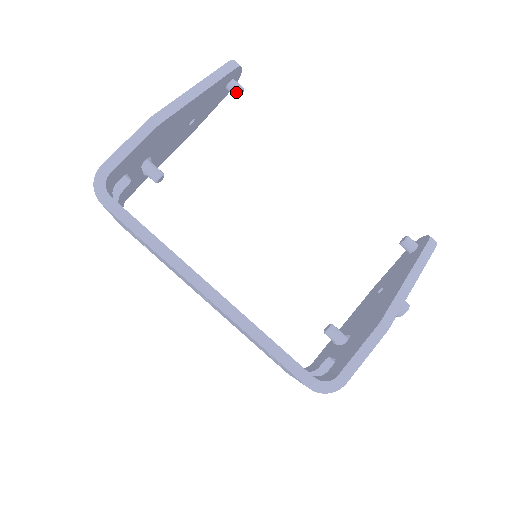
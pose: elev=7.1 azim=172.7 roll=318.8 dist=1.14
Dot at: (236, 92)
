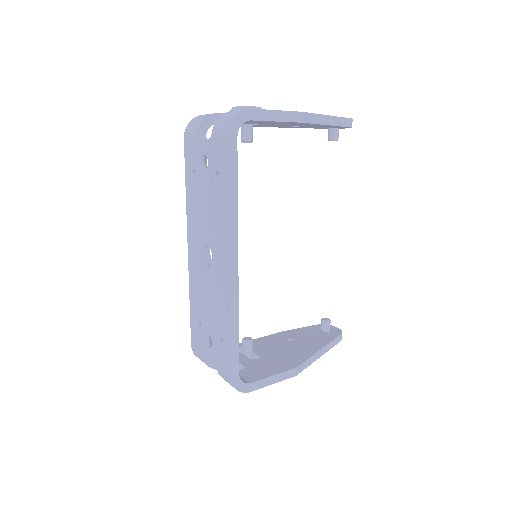
Dot at: (333, 138)
